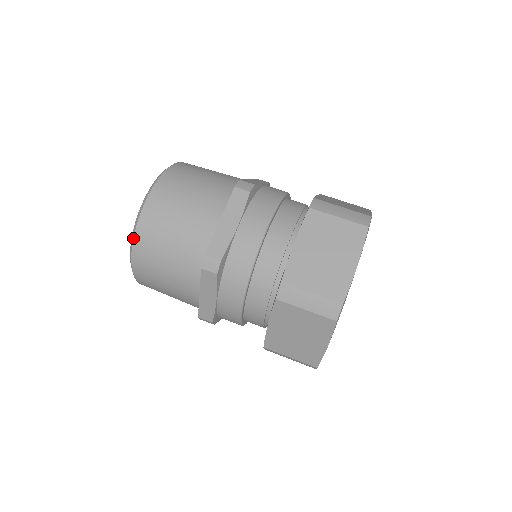
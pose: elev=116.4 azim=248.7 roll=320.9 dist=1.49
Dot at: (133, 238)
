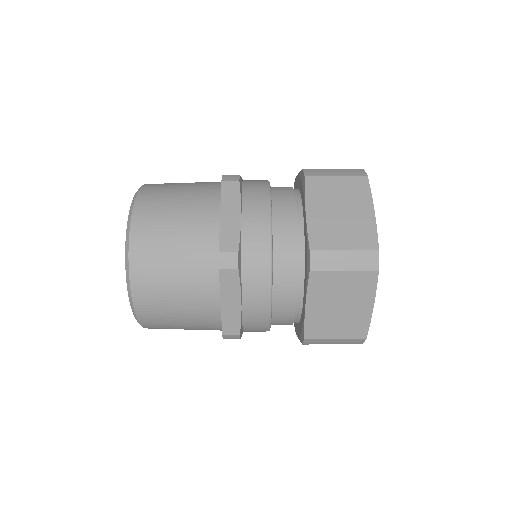
Dot at: (128, 266)
